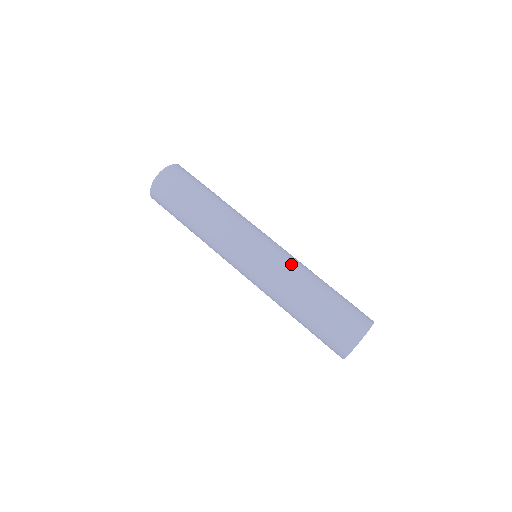
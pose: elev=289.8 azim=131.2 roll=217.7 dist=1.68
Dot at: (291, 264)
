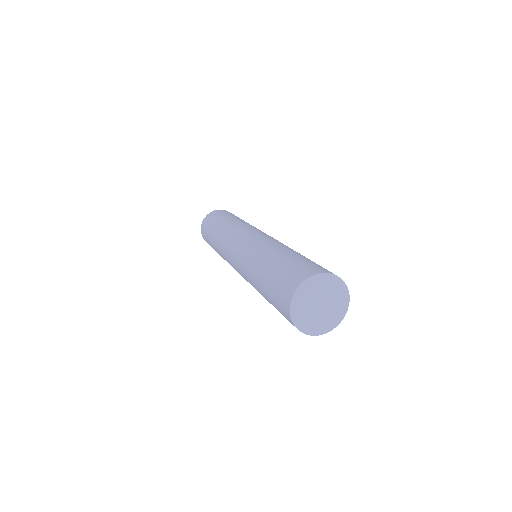
Dot at: occluded
